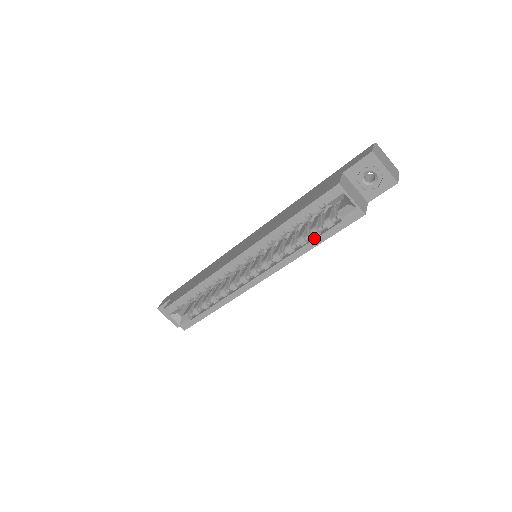
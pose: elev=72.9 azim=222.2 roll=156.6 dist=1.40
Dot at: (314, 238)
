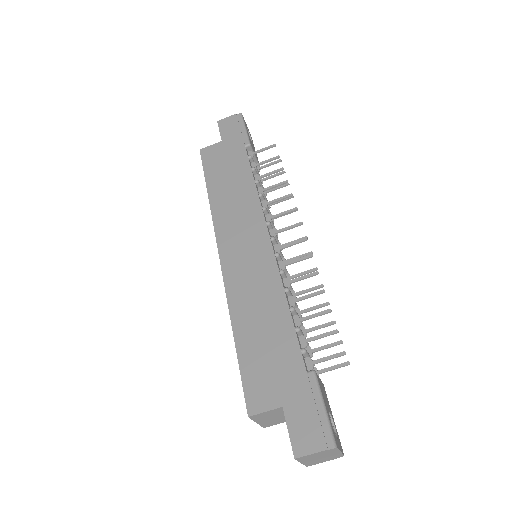
Dot at: occluded
